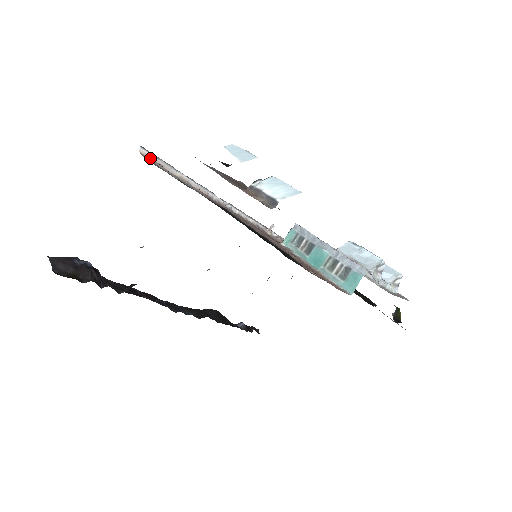
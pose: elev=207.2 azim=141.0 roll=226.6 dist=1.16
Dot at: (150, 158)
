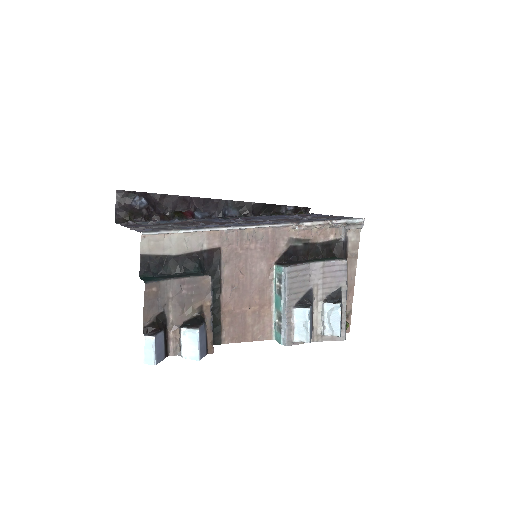
Dot at: (152, 235)
